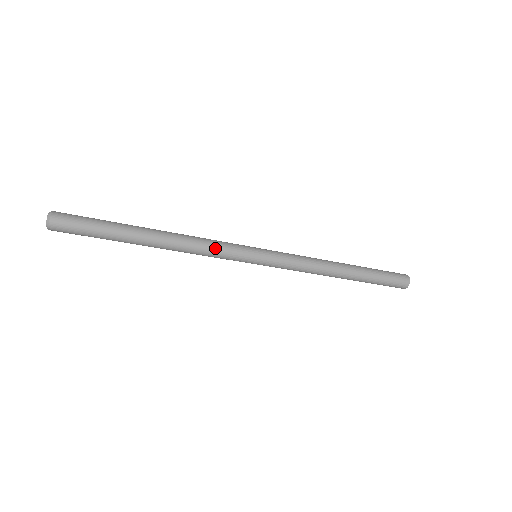
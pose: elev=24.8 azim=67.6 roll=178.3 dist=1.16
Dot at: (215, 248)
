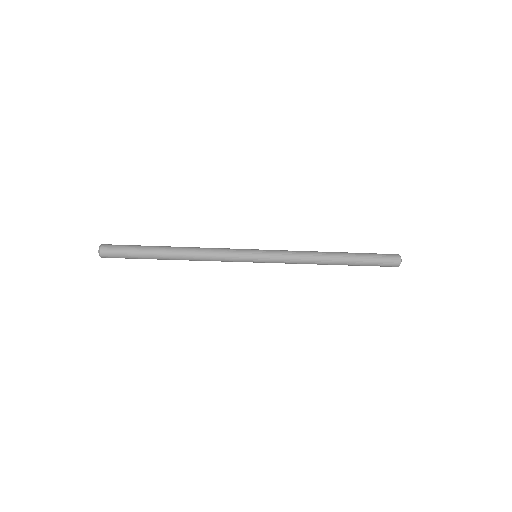
Dot at: (220, 260)
